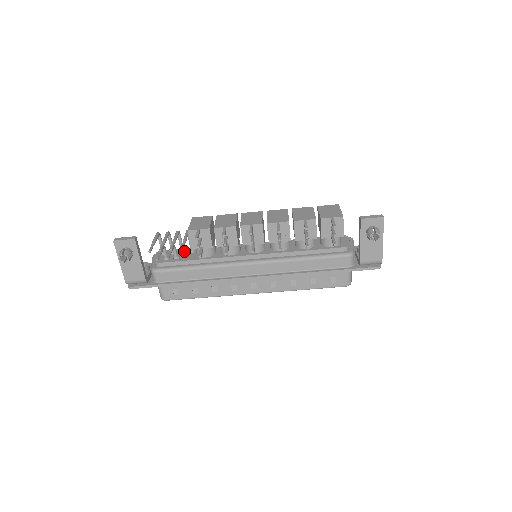
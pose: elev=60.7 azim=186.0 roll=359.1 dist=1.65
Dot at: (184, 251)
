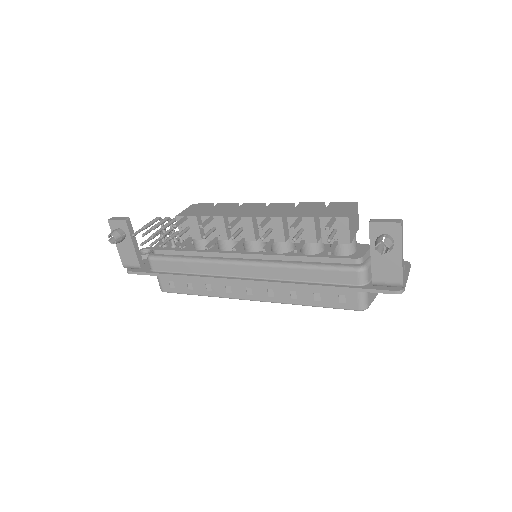
Dot at: (180, 240)
